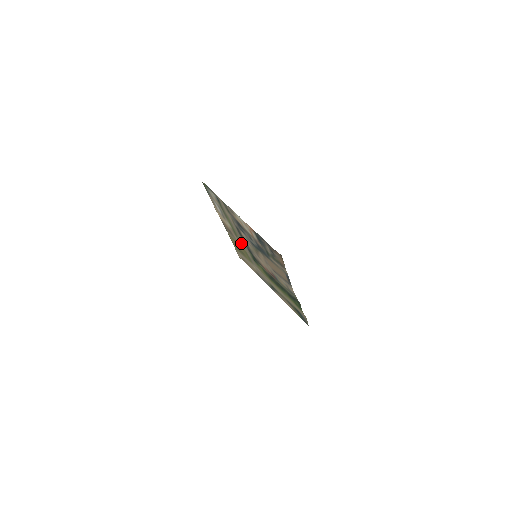
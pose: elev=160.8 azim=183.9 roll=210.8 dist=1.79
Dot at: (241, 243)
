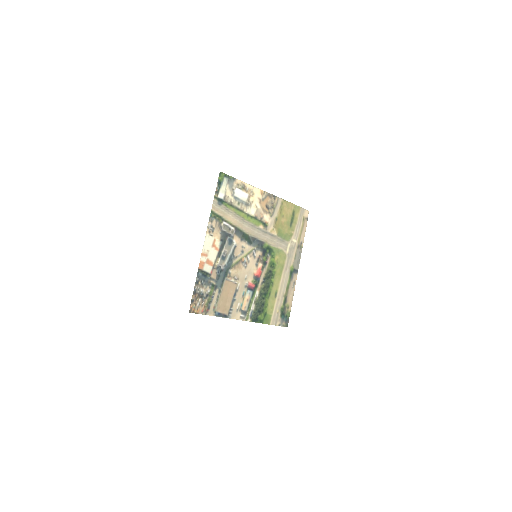
Dot at: (266, 228)
